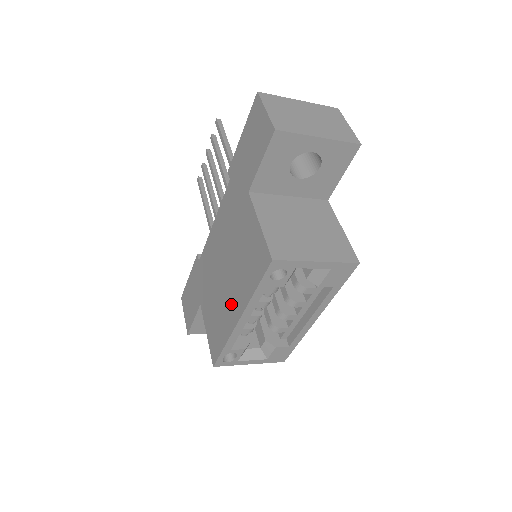
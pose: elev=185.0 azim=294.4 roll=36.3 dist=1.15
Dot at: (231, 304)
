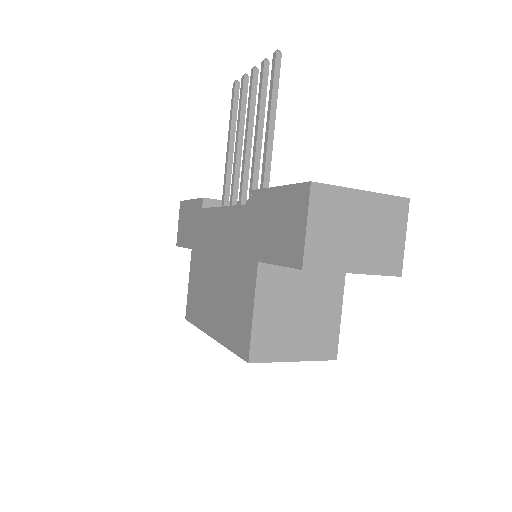
Dot at: (211, 312)
